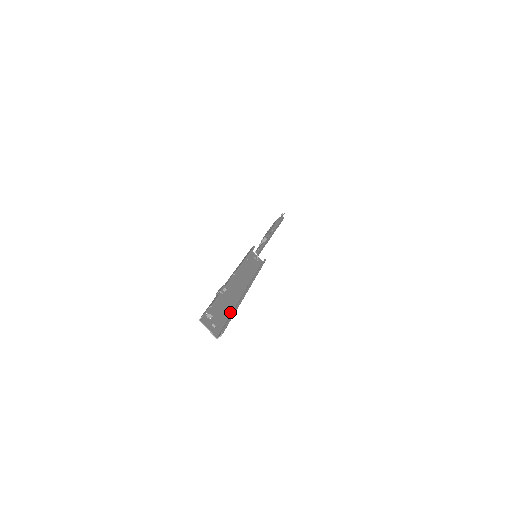
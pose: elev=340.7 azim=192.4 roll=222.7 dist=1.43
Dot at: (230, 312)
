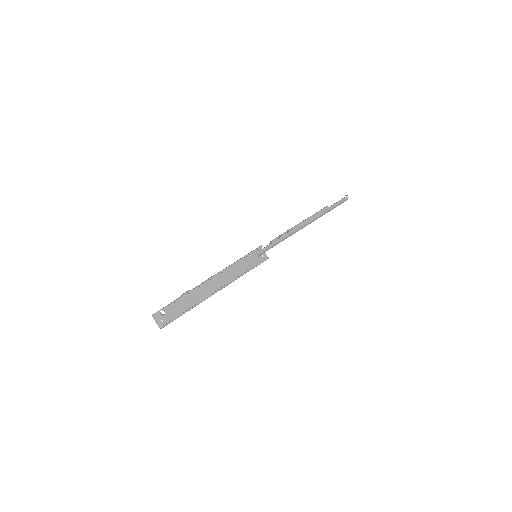
Dot at: (188, 309)
